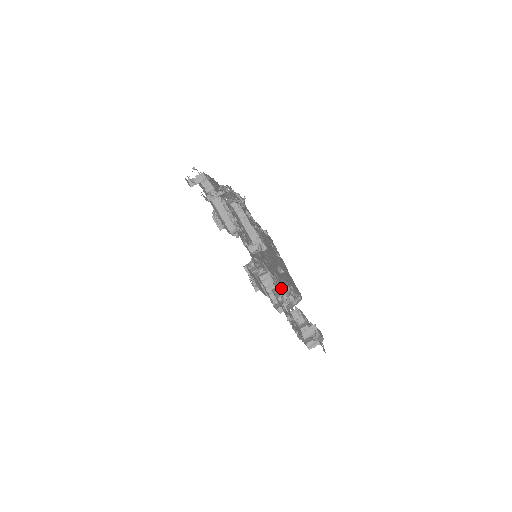
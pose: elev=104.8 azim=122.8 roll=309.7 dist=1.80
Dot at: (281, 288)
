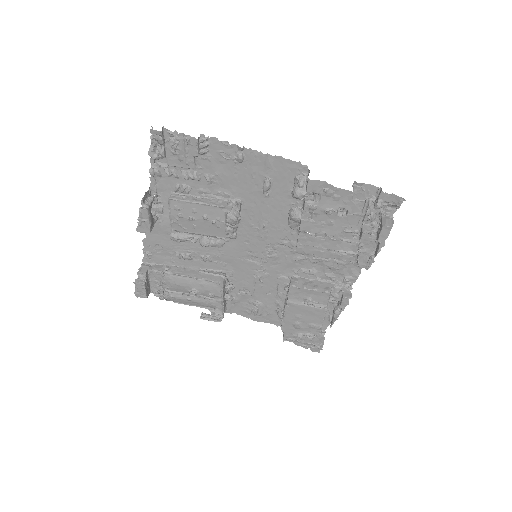
Dot at: occluded
